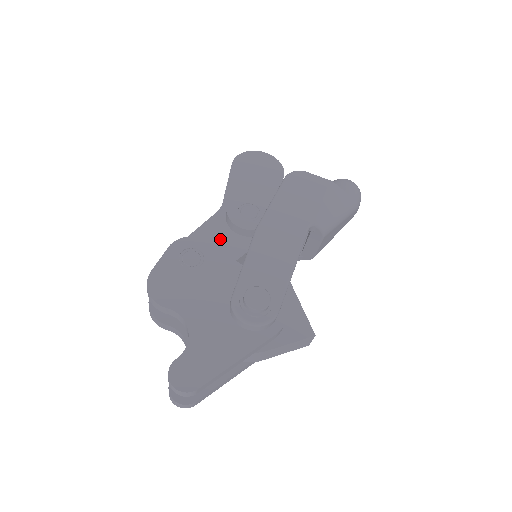
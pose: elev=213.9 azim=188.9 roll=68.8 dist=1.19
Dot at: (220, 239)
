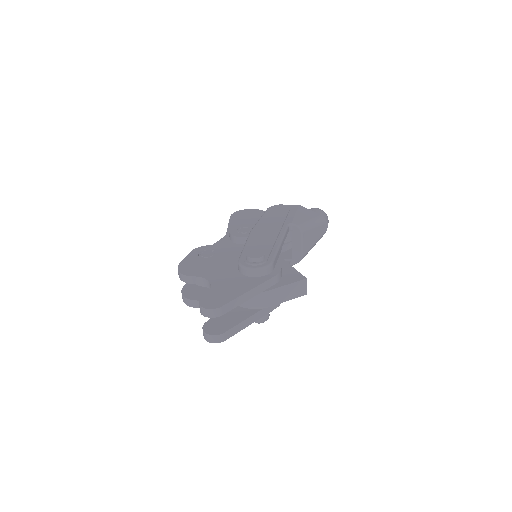
Dot at: occluded
